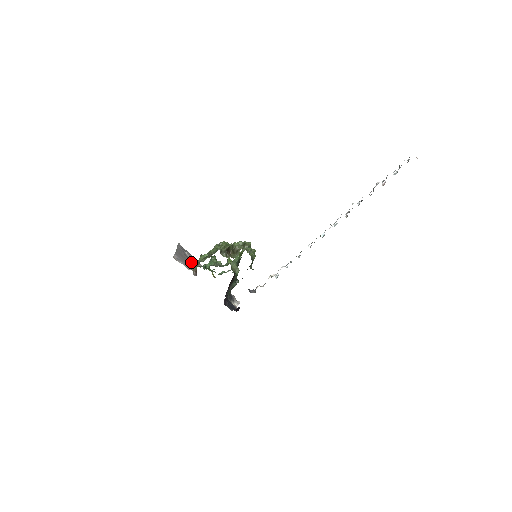
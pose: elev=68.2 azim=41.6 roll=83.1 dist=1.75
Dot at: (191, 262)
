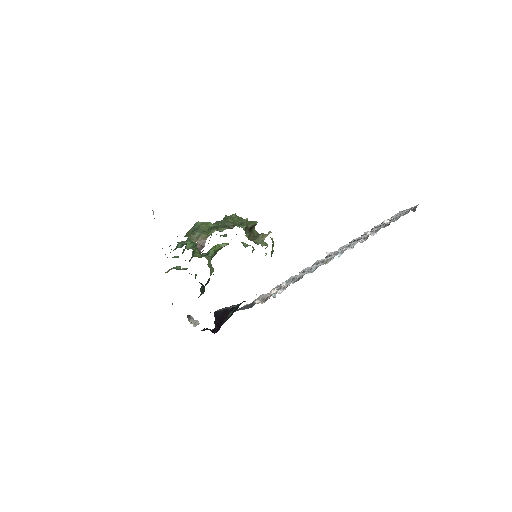
Dot at: occluded
